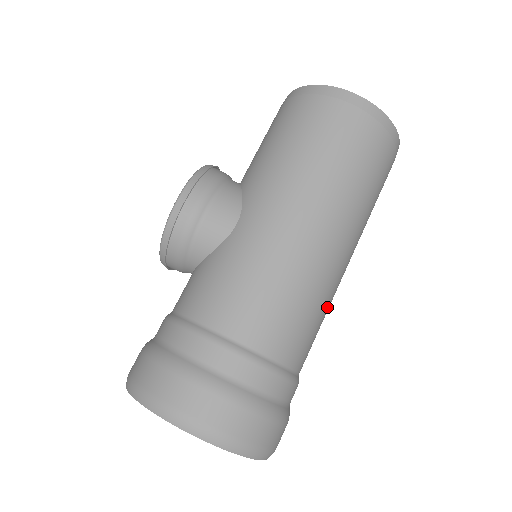
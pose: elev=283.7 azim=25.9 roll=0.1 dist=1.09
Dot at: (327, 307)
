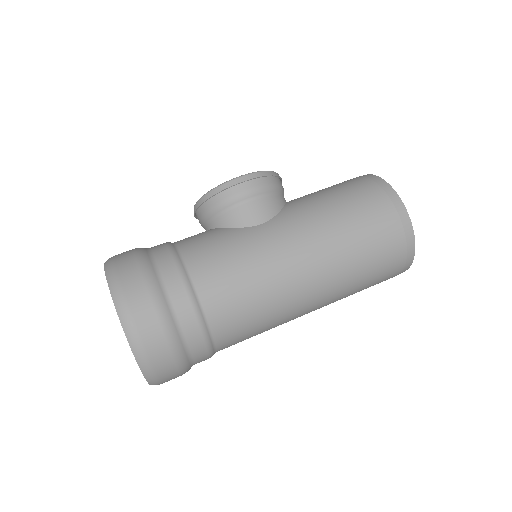
Dot at: (271, 326)
